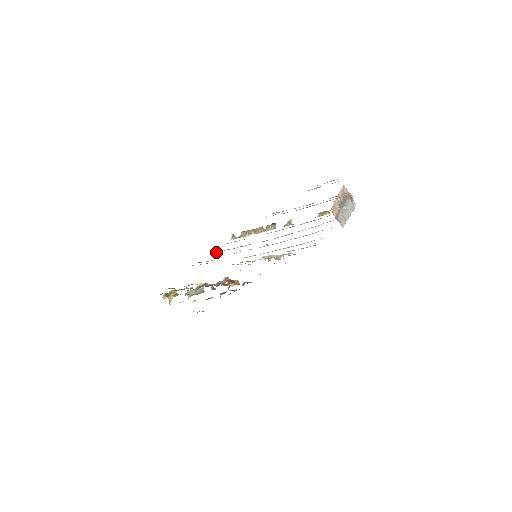
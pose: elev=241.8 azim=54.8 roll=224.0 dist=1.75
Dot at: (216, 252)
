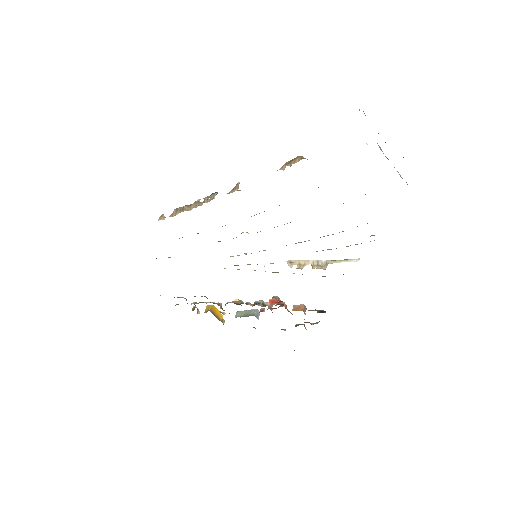
Dot at: occluded
